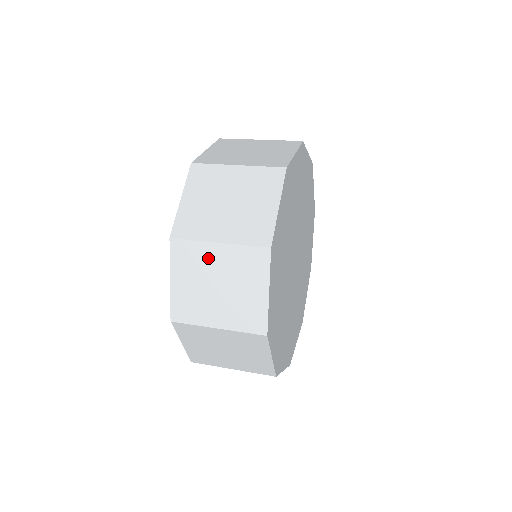
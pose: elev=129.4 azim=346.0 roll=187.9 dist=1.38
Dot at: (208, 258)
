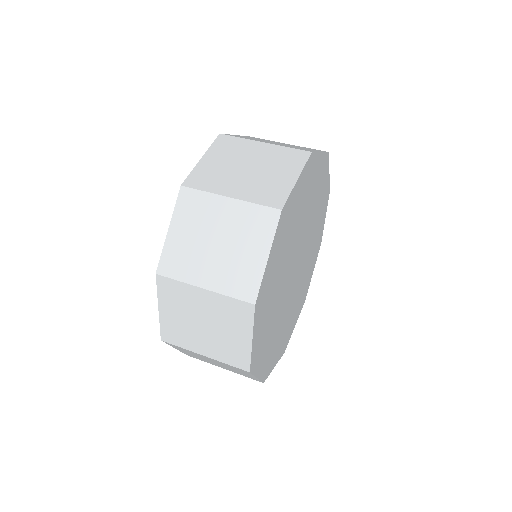
Dot at: (214, 211)
